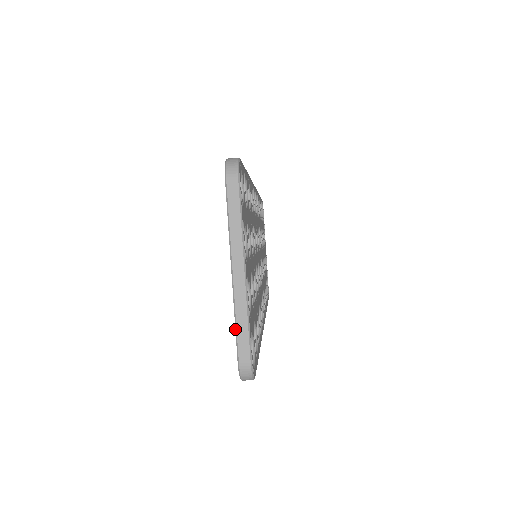
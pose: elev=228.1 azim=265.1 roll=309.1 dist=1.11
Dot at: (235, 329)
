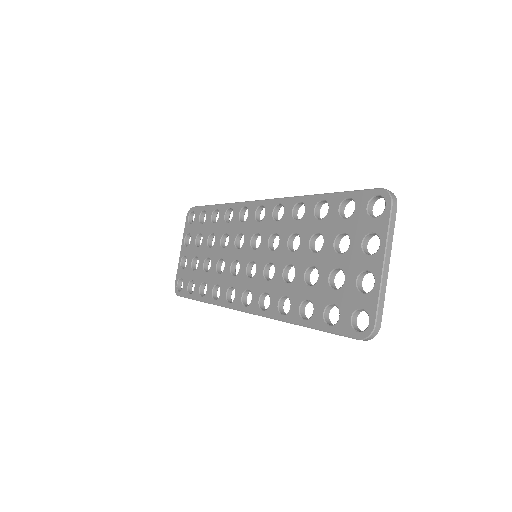
Dot at: (378, 302)
